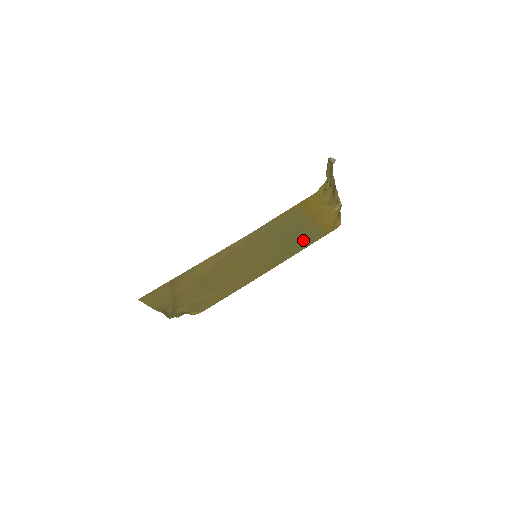
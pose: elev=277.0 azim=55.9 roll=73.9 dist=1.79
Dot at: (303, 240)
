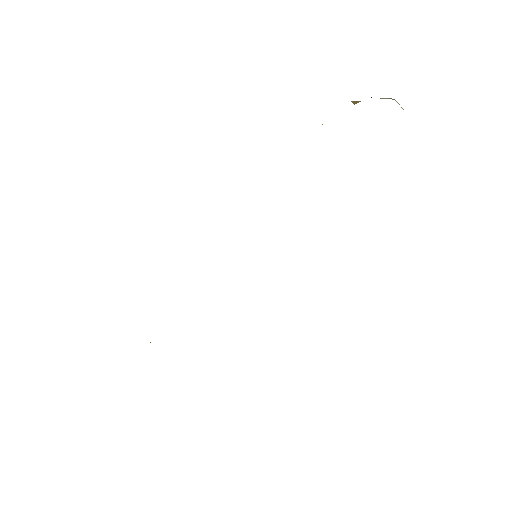
Dot at: occluded
